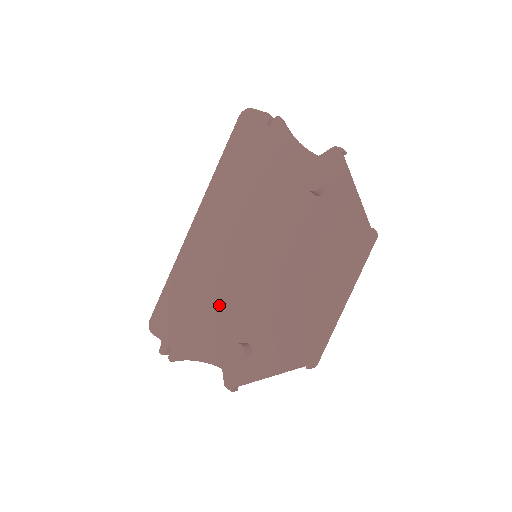
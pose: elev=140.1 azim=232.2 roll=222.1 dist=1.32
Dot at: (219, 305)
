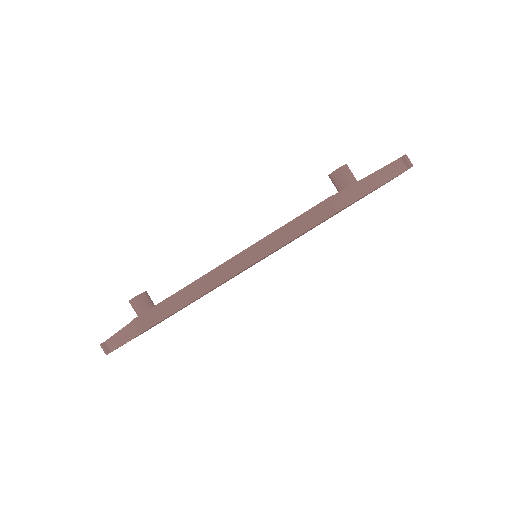
Dot at: occluded
